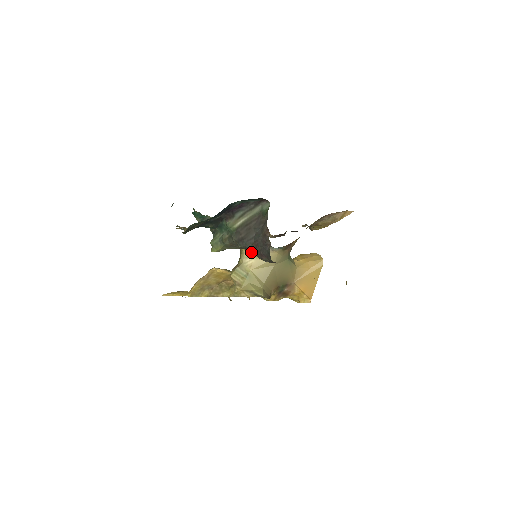
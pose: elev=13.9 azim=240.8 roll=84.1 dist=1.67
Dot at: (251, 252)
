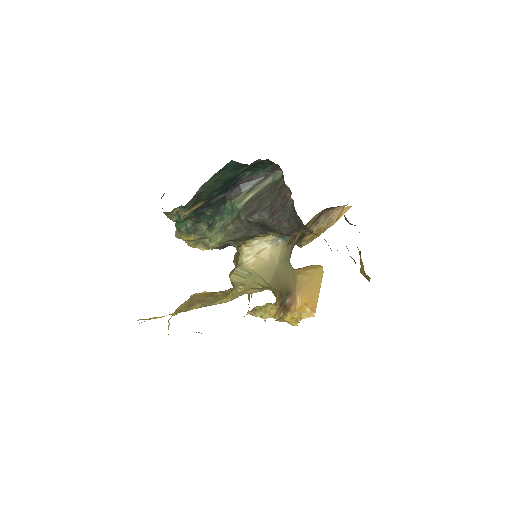
Dot at: (252, 248)
